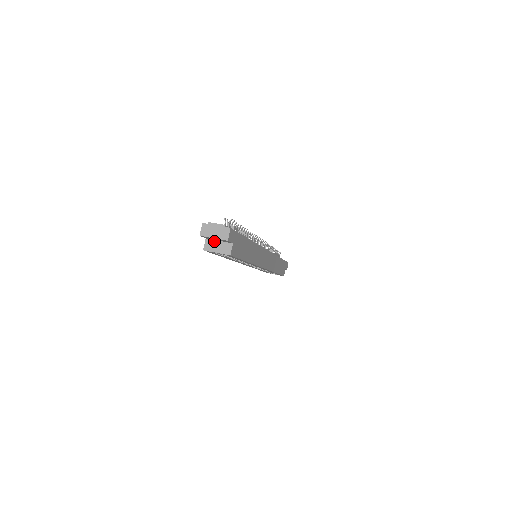
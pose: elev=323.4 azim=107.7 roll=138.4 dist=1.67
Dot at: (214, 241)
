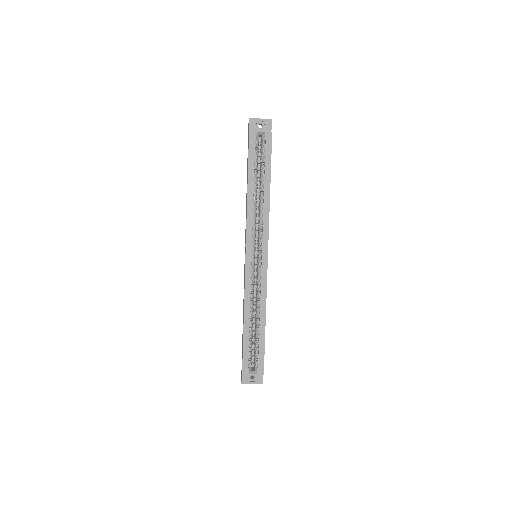
Dot at: occluded
